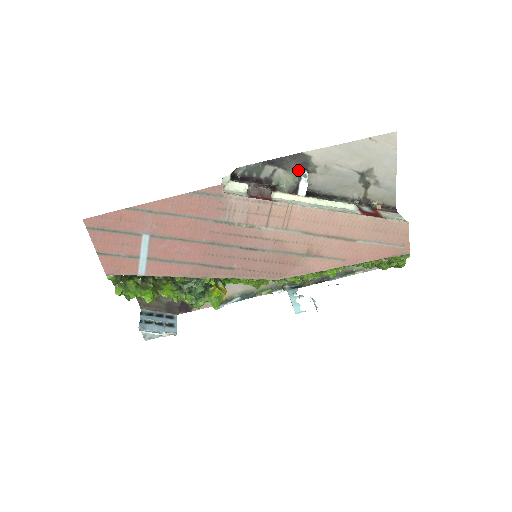
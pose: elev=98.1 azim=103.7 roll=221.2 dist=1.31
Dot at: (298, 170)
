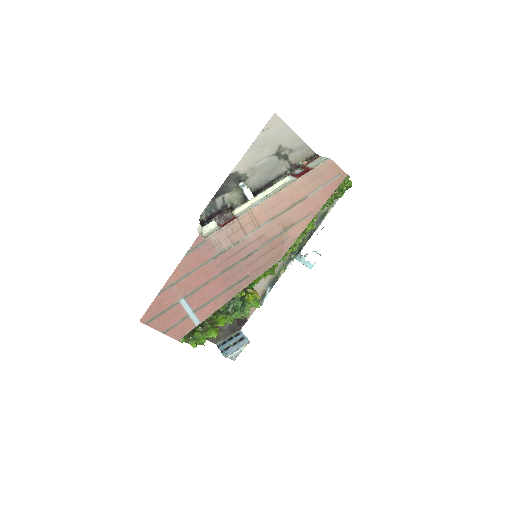
Dot at: (236, 186)
